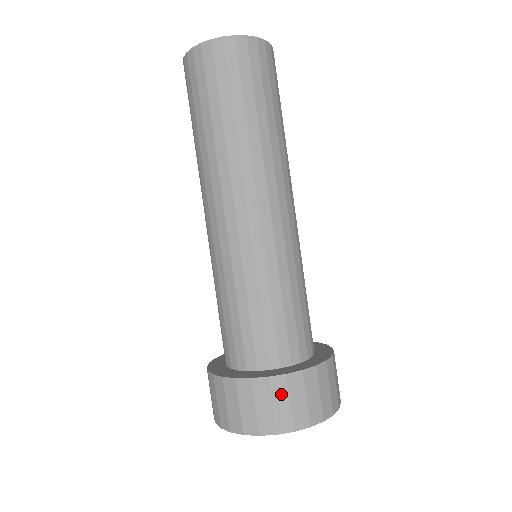
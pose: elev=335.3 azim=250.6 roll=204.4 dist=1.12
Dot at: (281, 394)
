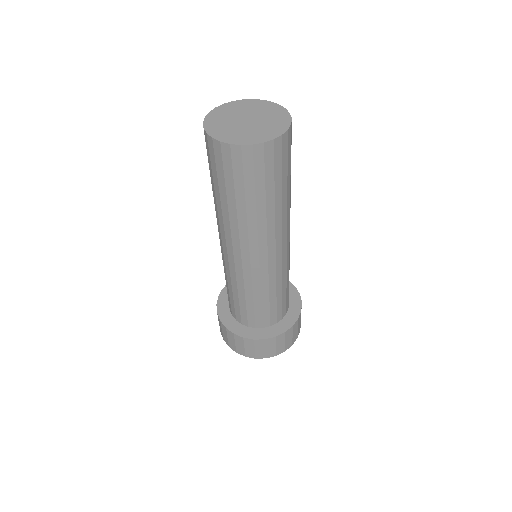
Dot at: (296, 328)
